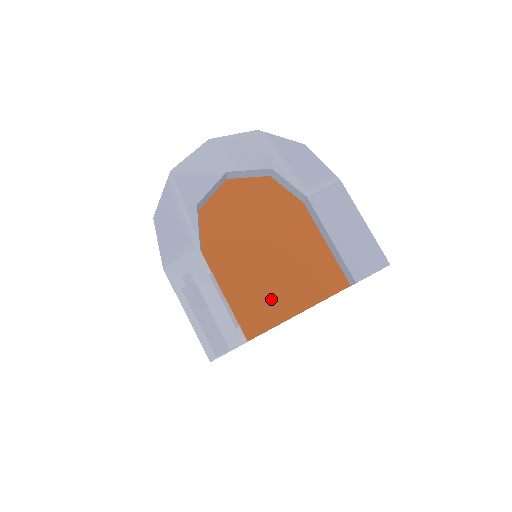
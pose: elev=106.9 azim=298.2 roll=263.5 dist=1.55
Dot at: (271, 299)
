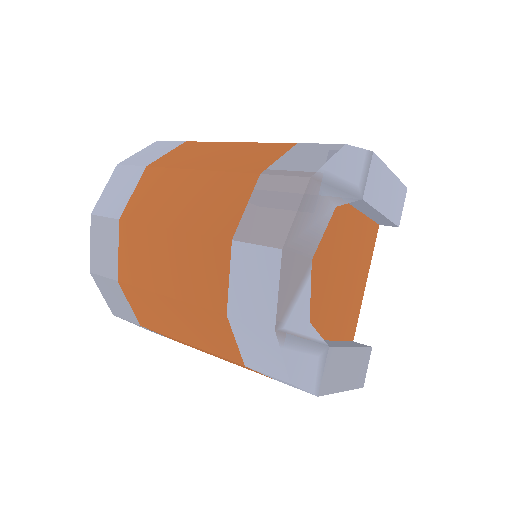
Dot at: (352, 299)
